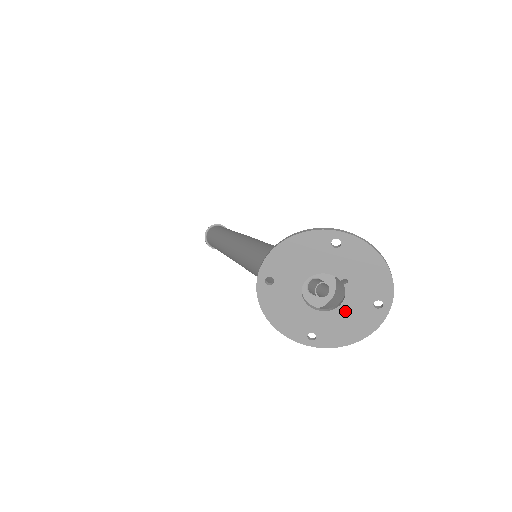
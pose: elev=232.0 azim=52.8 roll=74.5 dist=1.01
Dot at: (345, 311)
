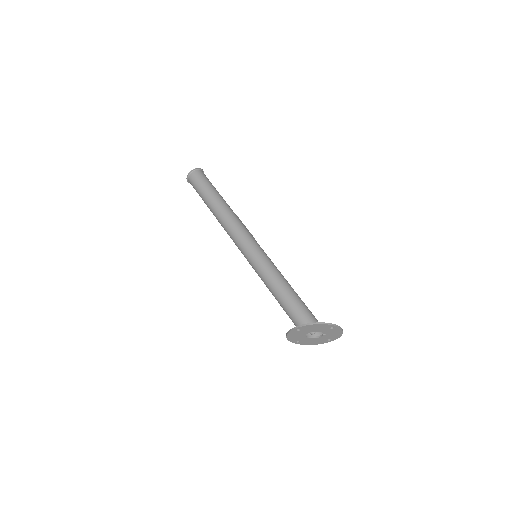
Dot at: (317, 339)
